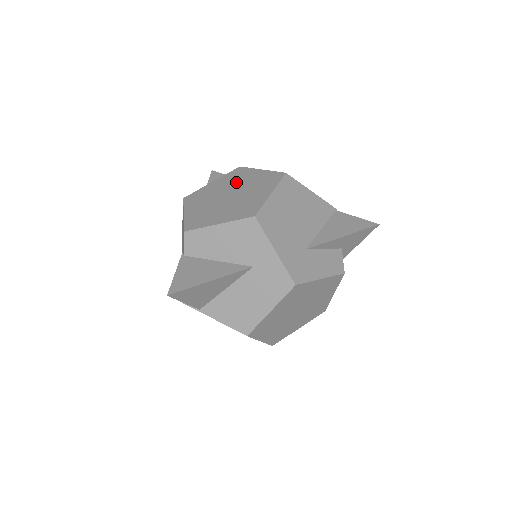
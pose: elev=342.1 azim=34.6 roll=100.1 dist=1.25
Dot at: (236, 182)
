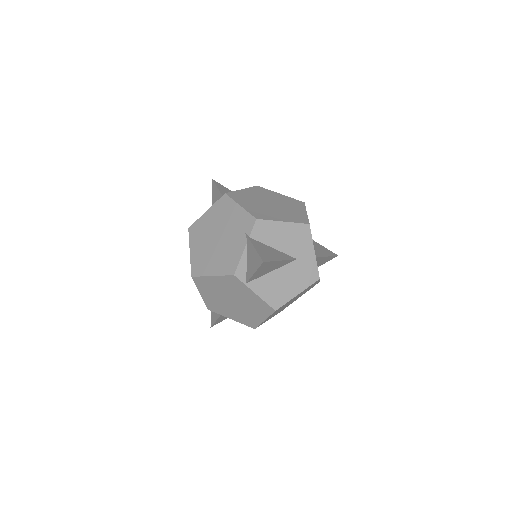
Dot at: (267, 196)
